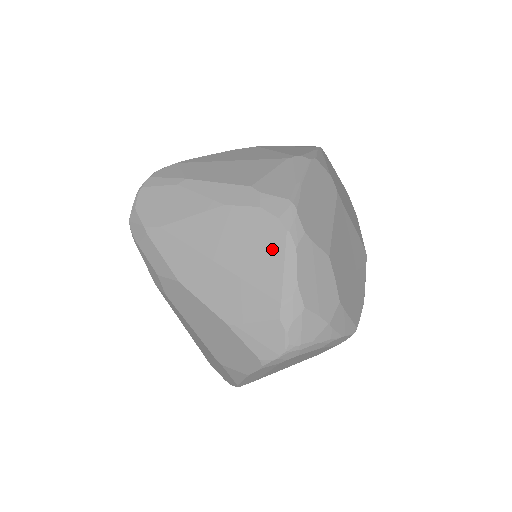
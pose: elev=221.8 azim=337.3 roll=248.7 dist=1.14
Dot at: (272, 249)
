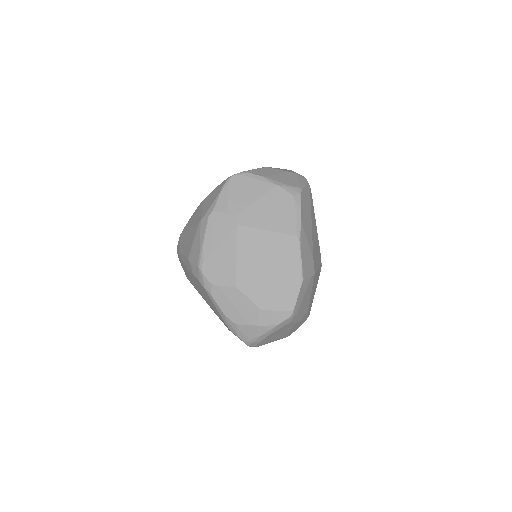
Dot at: (208, 296)
